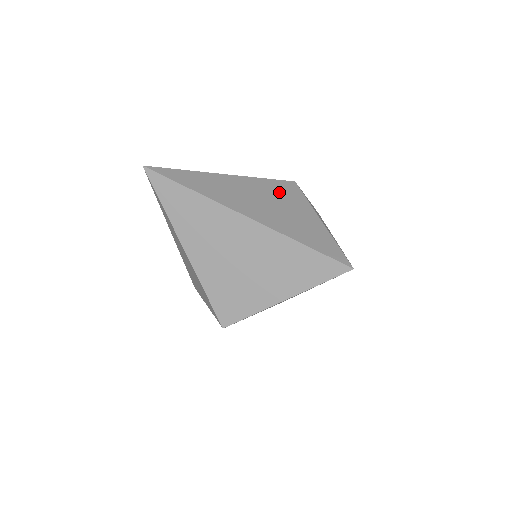
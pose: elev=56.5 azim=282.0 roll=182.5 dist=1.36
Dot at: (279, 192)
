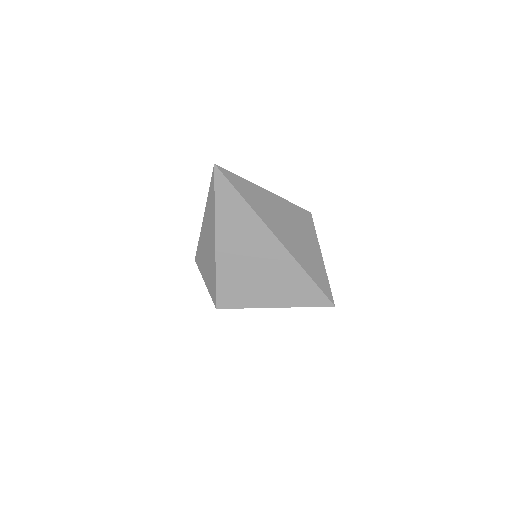
Dot at: (300, 220)
